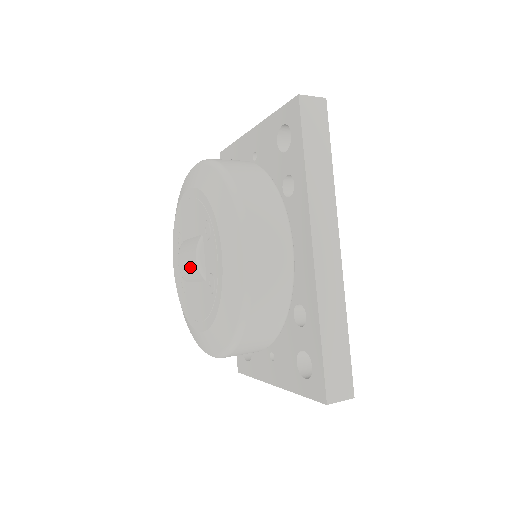
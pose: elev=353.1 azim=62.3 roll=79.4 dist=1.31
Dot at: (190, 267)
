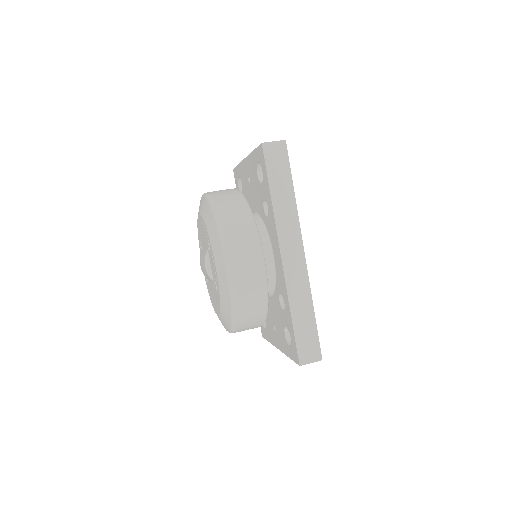
Dot at: (204, 271)
